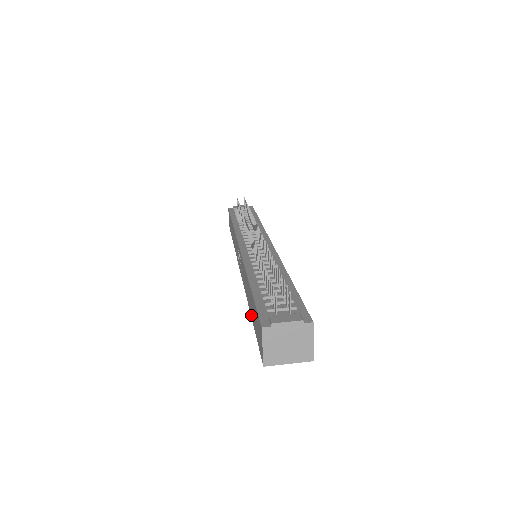
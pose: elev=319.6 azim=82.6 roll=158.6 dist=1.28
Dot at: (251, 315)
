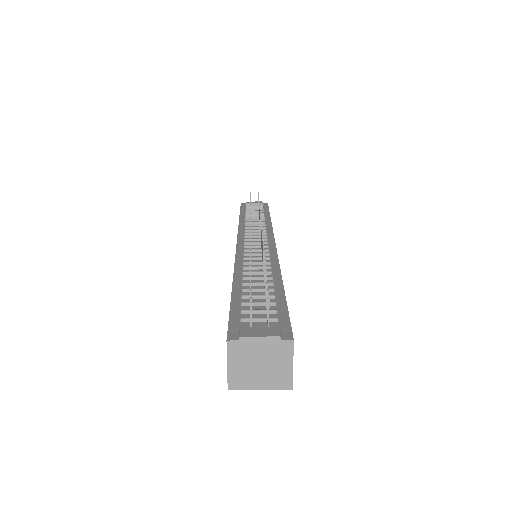
Dot at: occluded
